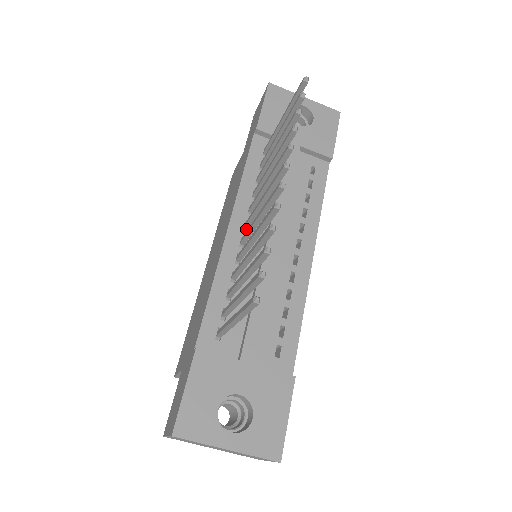
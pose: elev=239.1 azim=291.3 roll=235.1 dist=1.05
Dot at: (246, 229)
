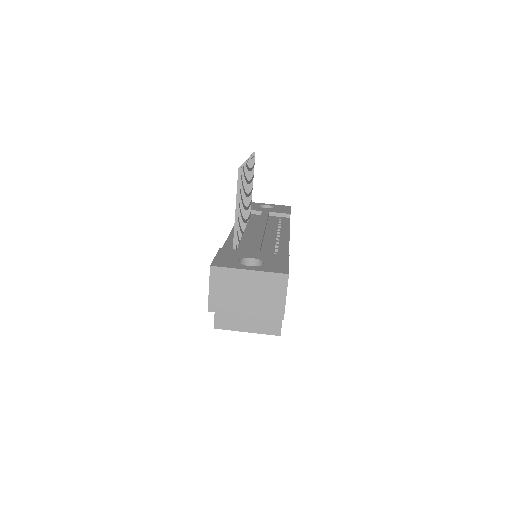
Dot at: occluded
